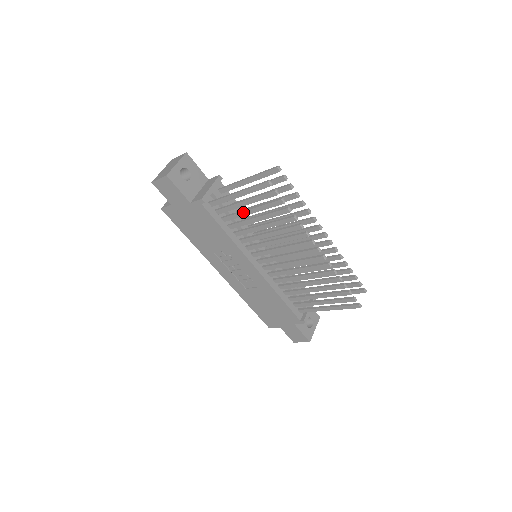
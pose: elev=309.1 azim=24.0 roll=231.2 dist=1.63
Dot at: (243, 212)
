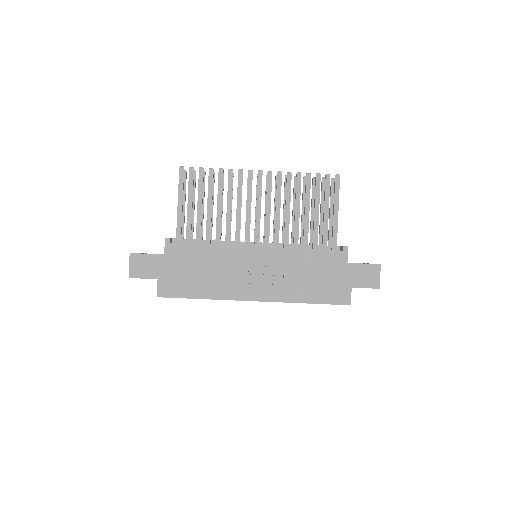
Dot at: (197, 215)
